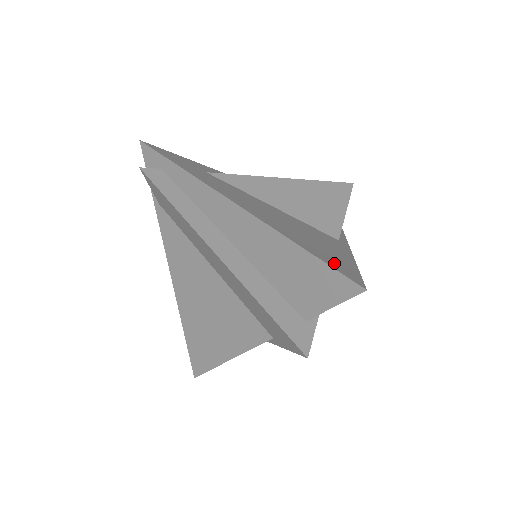
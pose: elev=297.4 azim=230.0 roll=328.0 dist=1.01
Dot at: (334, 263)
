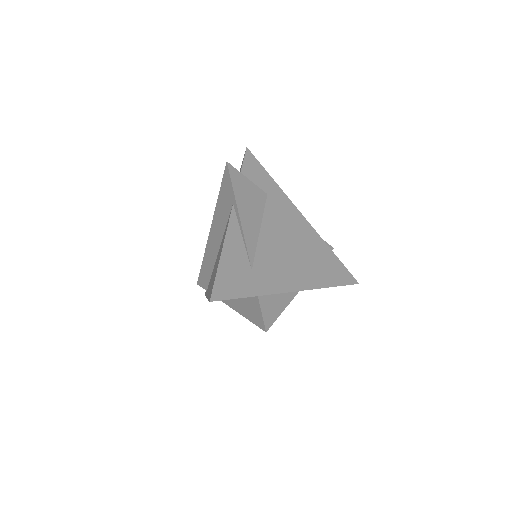
Dot at: occluded
